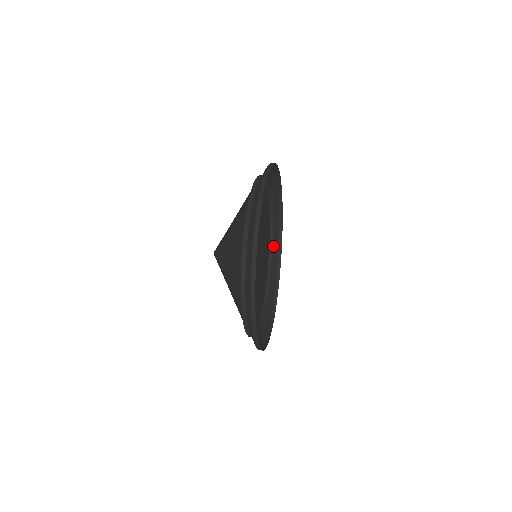
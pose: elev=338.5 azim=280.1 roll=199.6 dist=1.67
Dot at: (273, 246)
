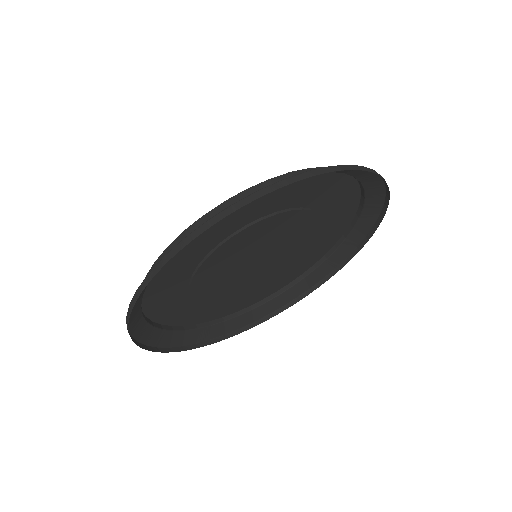
Dot at: (361, 220)
